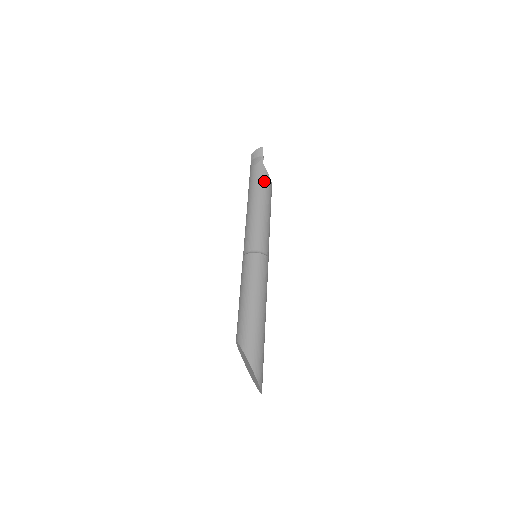
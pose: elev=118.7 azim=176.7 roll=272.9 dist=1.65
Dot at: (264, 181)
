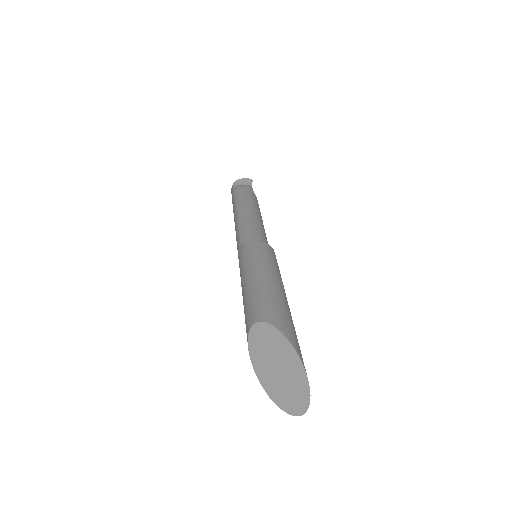
Dot at: (257, 202)
